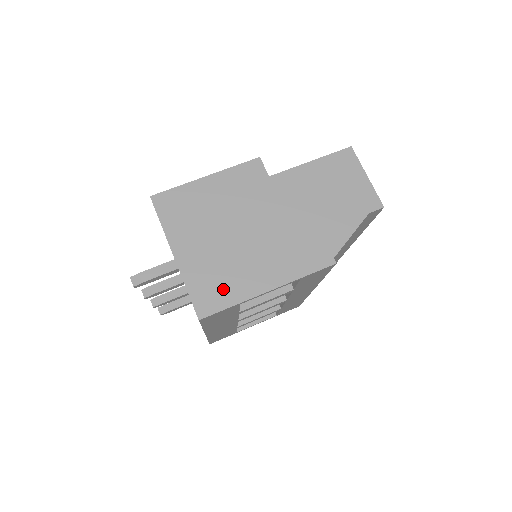
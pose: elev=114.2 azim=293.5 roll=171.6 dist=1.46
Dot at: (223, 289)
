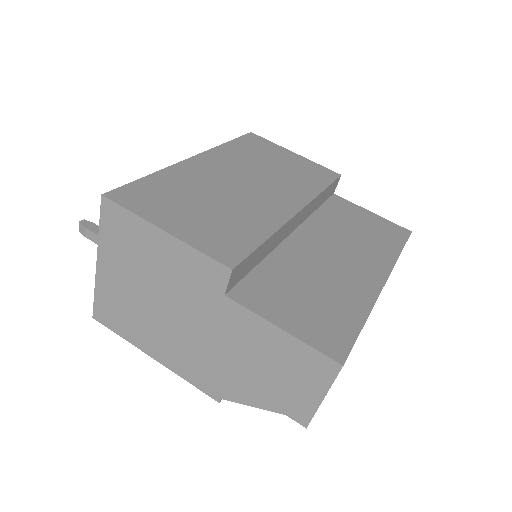
Dot at: (120, 321)
